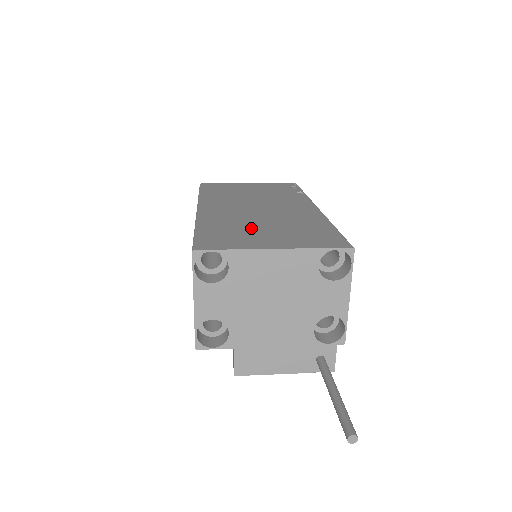
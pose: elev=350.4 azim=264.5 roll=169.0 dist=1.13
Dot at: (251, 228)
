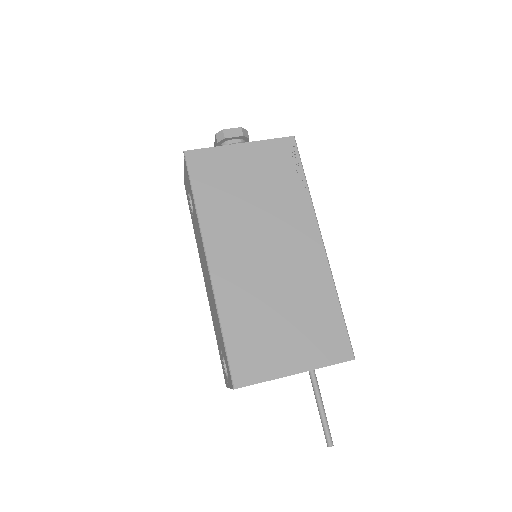
Dot at: (270, 323)
